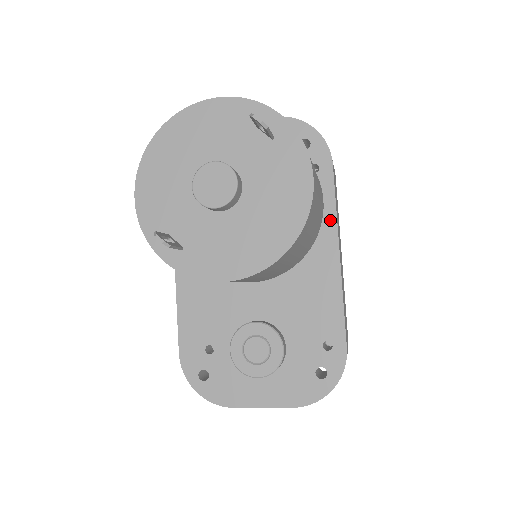
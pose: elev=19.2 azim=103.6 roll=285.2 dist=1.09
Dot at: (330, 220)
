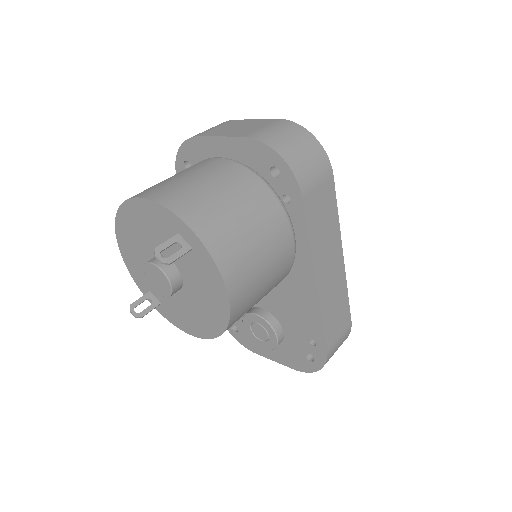
Dot at: (305, 251)
